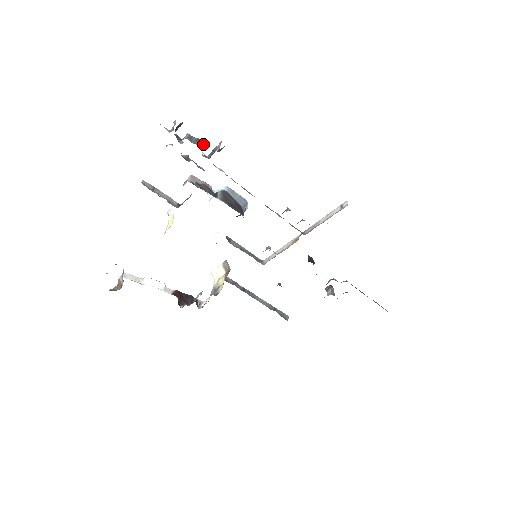
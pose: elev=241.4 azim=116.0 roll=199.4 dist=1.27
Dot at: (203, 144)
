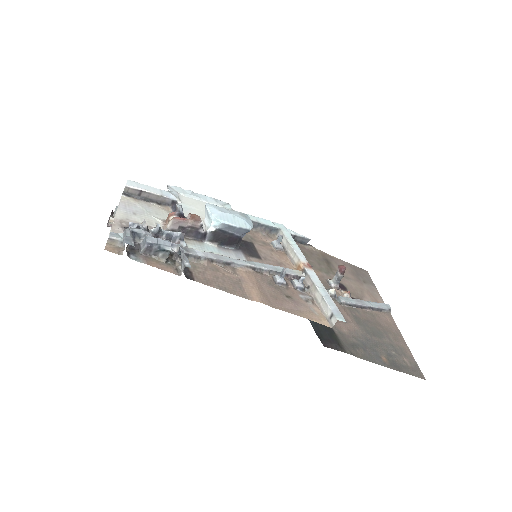
Dot at: (165, 256)
